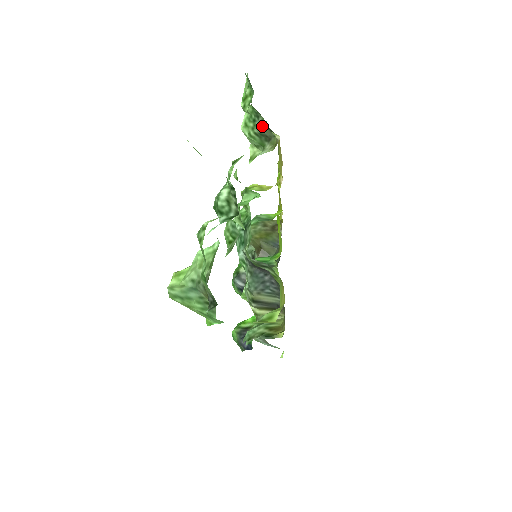
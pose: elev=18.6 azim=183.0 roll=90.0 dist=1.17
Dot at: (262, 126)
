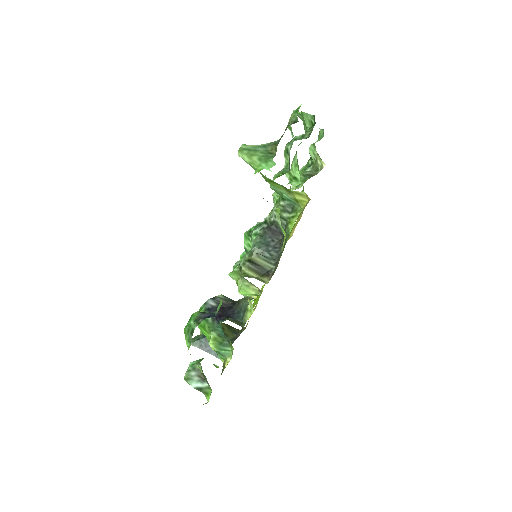
Dot at: (310, 170)
